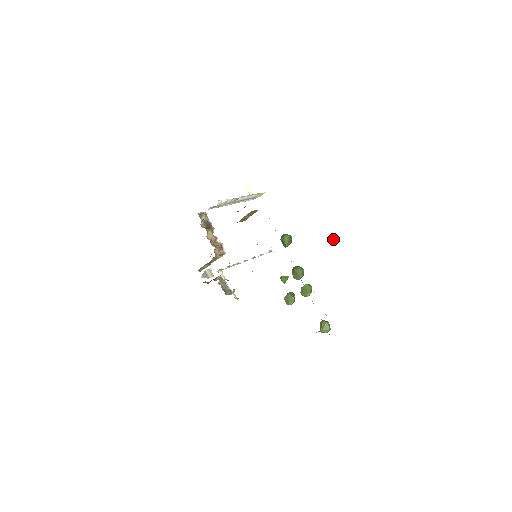
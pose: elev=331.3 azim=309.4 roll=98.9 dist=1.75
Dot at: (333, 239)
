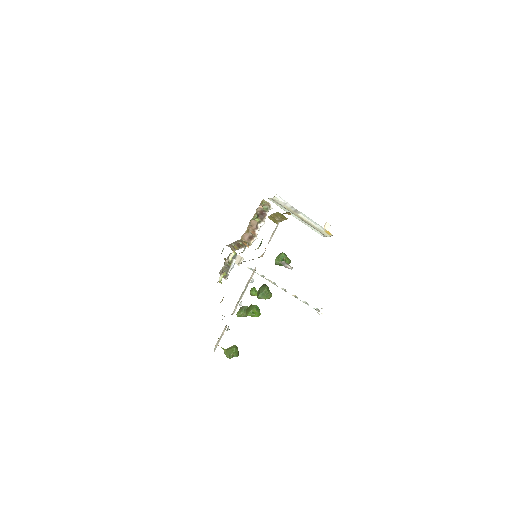
Dot at: (286, 265)
